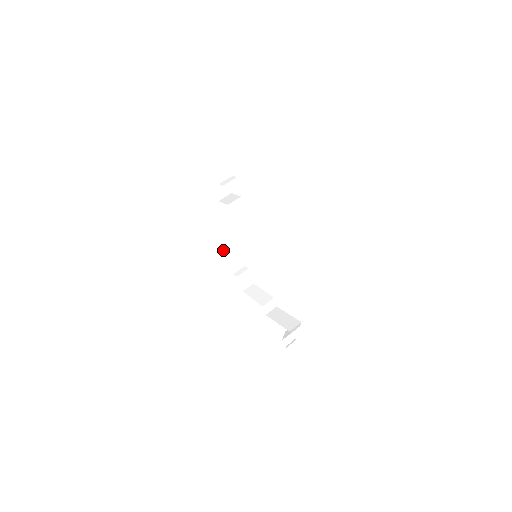
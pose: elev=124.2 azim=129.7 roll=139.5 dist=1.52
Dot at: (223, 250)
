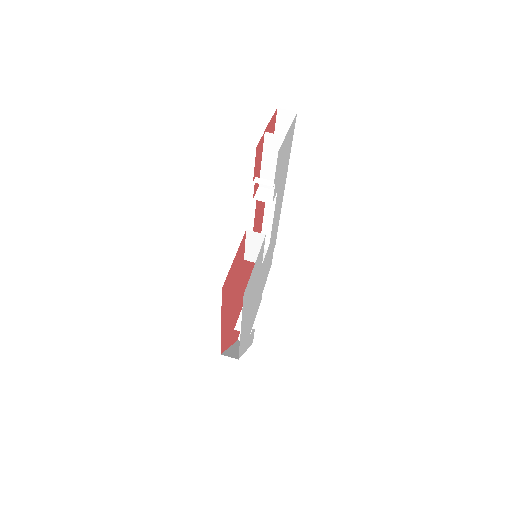
Dot at: (264, 218)
